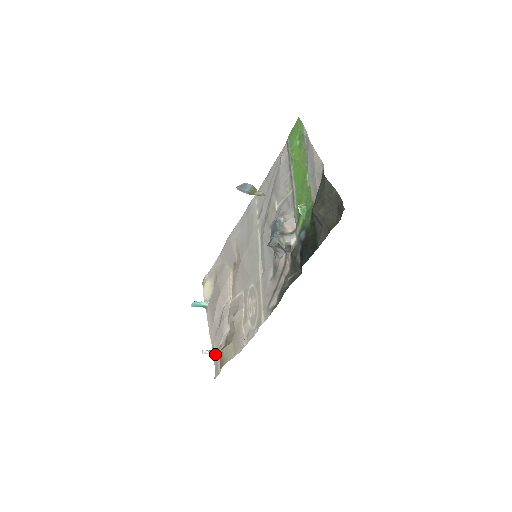
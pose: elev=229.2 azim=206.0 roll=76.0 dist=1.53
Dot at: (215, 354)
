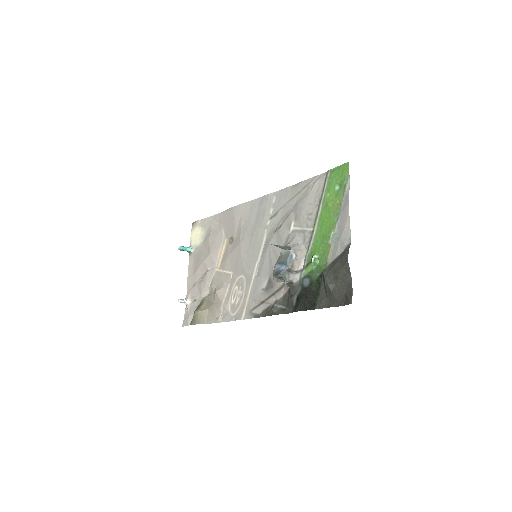
Dot at: (188, 304)
